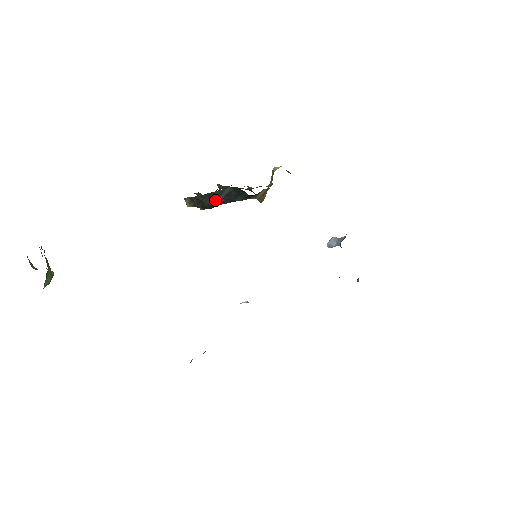
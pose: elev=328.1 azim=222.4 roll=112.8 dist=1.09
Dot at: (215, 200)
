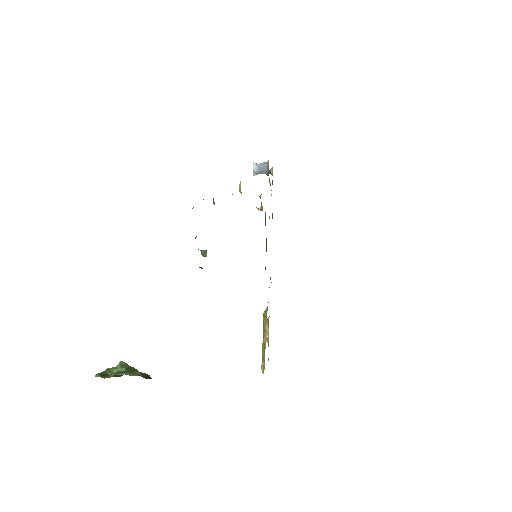
Dot at: occluded
